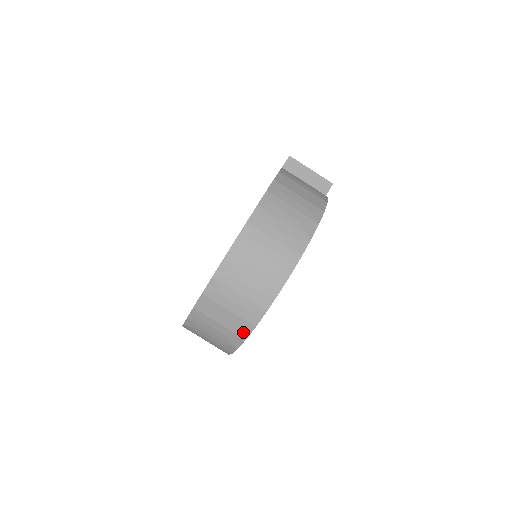
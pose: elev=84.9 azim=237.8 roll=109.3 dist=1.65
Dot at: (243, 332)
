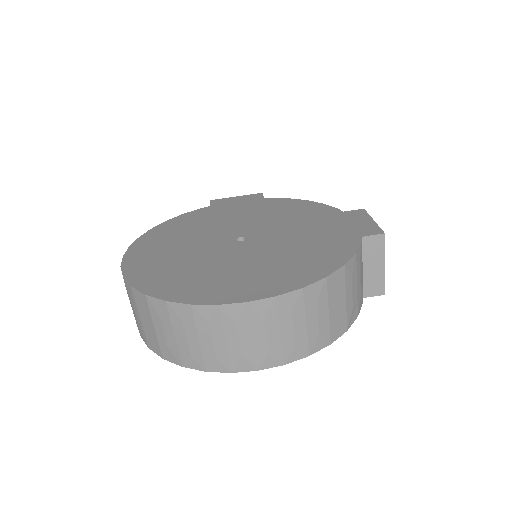
Dot at: (152, 345)
